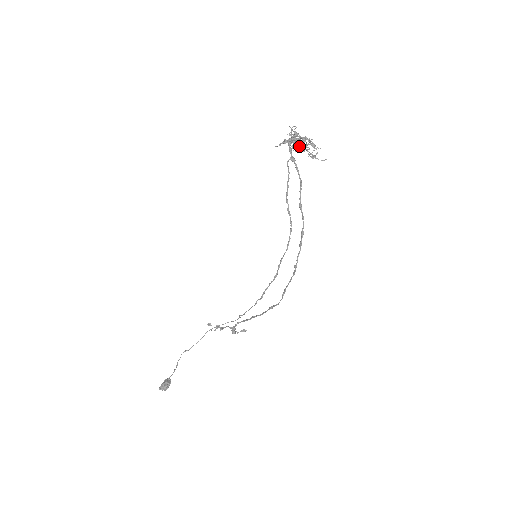
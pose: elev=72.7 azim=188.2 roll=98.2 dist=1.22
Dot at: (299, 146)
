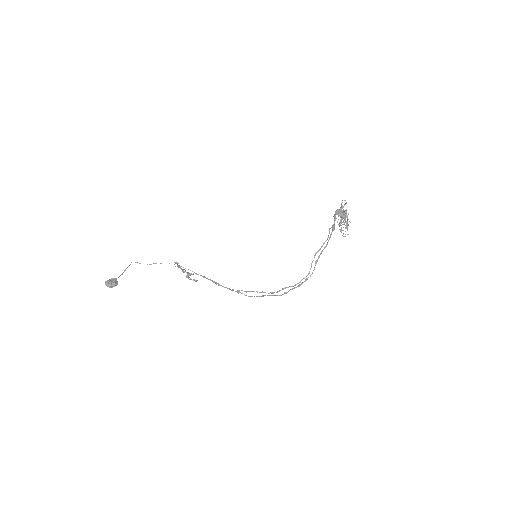
Dot at: occluded
